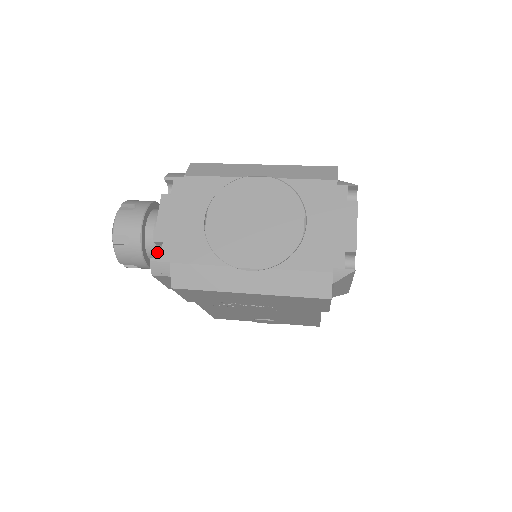
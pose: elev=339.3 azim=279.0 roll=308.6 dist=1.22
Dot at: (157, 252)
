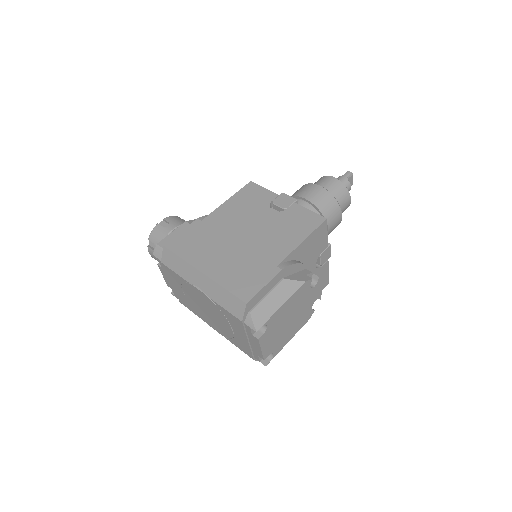
Dot at: occluded
